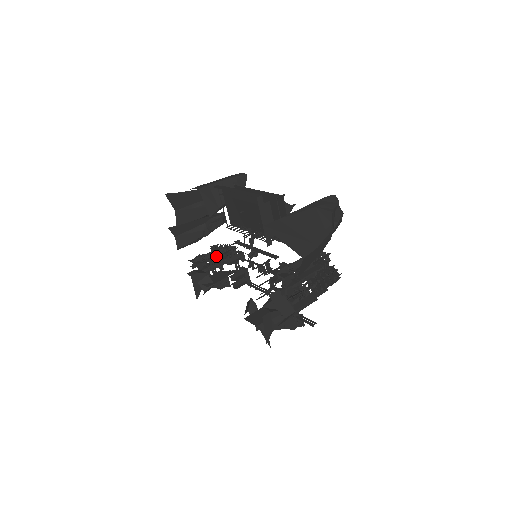
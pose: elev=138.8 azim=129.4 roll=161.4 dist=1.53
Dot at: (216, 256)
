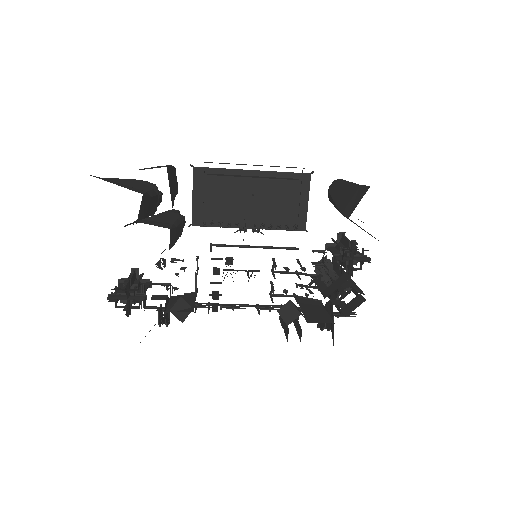
Dot at: (138, 283)
